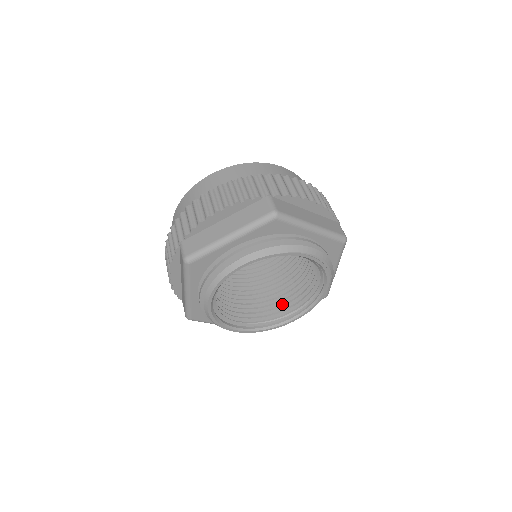
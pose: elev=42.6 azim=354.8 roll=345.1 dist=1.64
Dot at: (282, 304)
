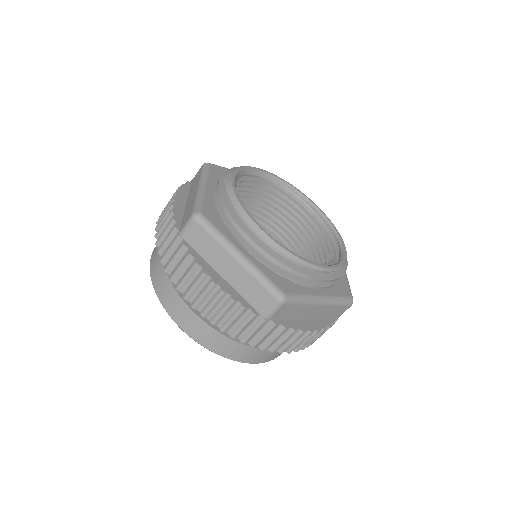
Dot at: occluded
